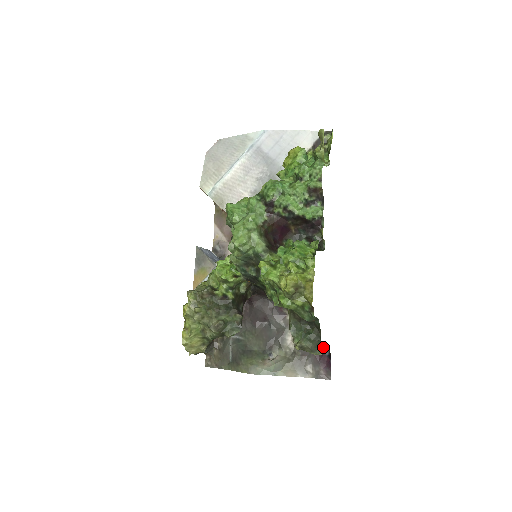
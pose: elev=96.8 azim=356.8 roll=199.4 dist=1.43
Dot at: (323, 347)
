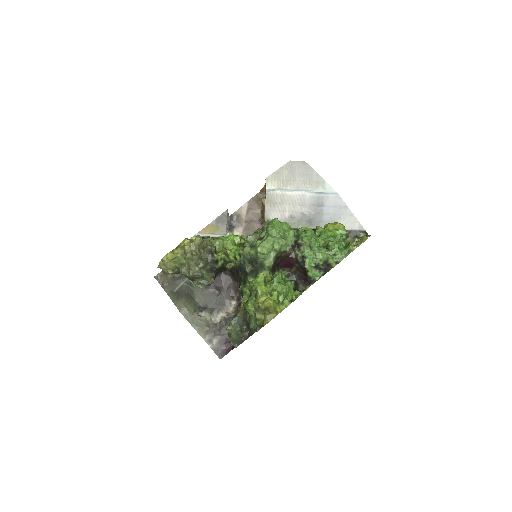
Dot at: occluded
